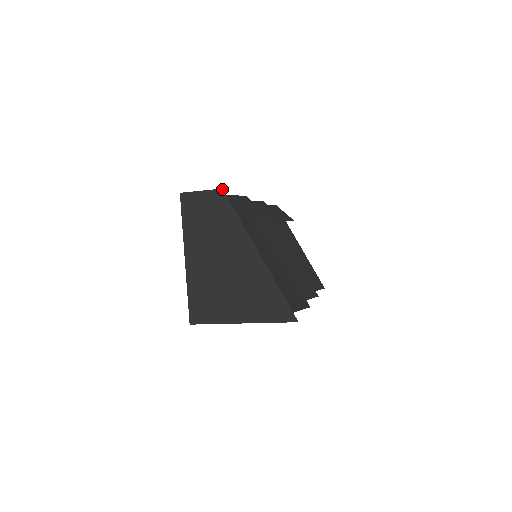
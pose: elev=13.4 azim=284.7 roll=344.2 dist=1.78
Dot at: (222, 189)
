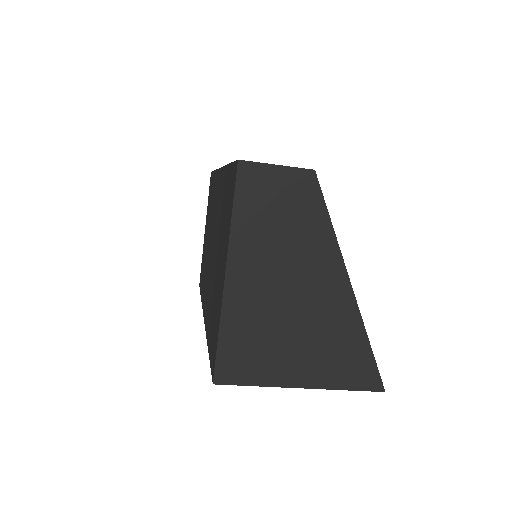
Dot at: occluded
